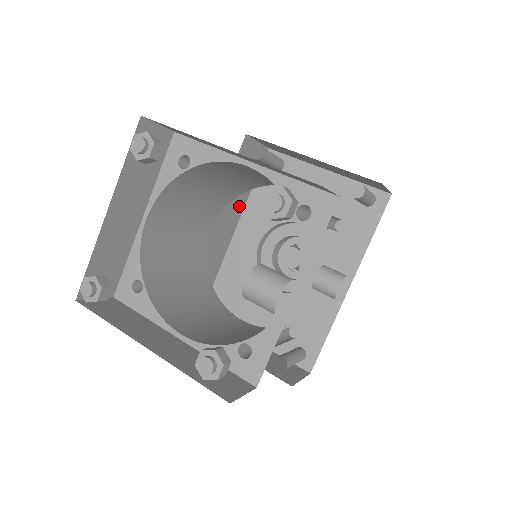
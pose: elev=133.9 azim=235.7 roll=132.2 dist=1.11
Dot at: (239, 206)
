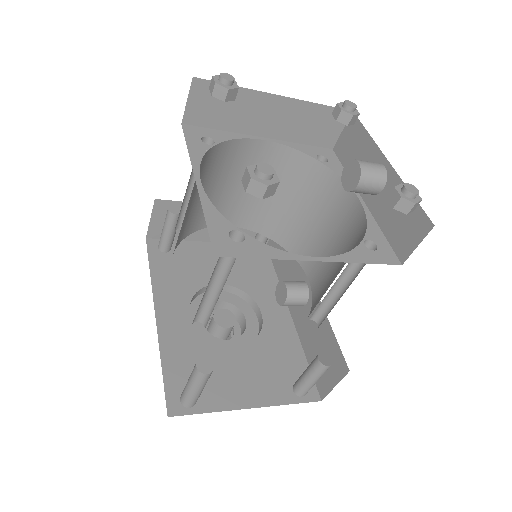
Dot at: occluded
